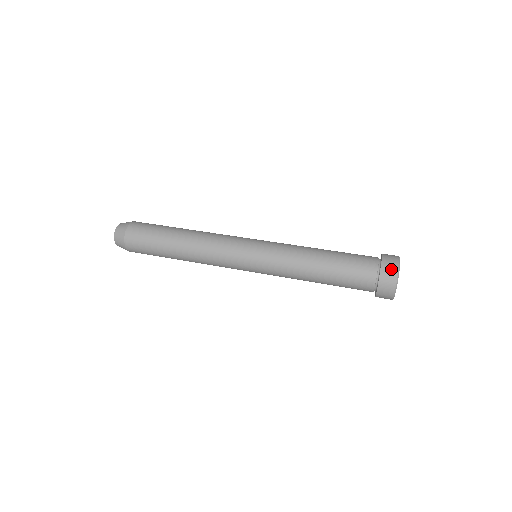
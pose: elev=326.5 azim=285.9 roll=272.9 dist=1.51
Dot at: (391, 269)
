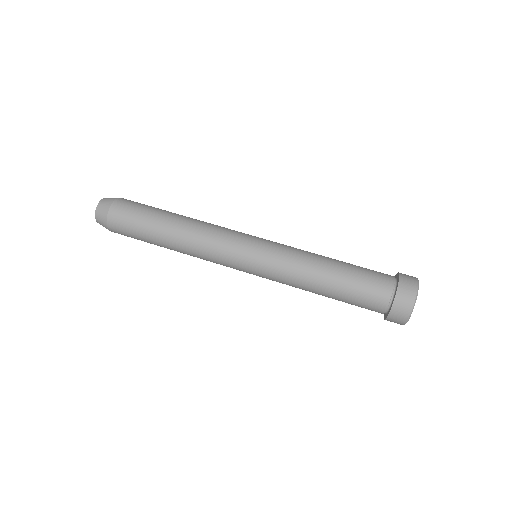
Dot at: (403, 311)
